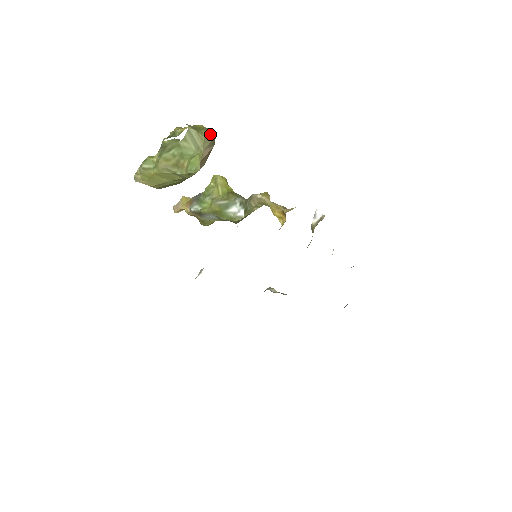
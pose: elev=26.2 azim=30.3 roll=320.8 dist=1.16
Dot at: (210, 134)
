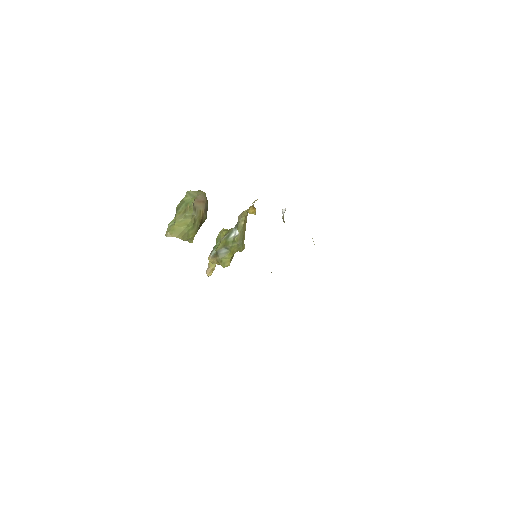
Dot at: (201, 191)
